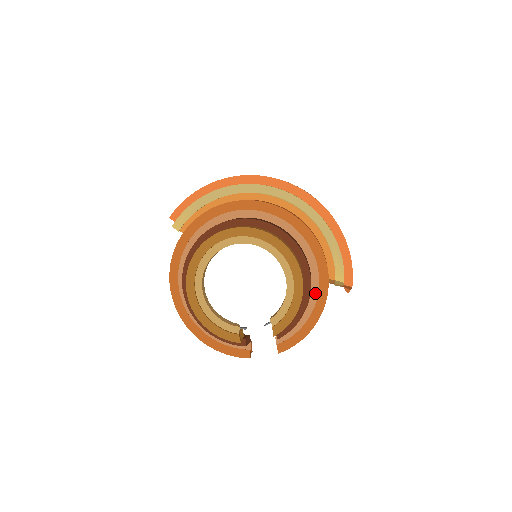
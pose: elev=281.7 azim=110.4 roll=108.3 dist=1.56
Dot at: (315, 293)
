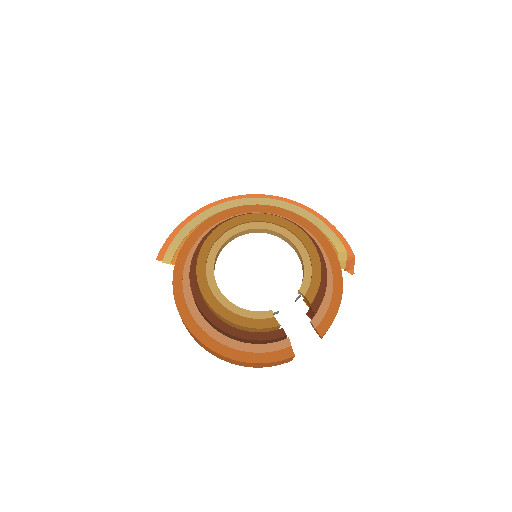
Dot at: (327, 263)
